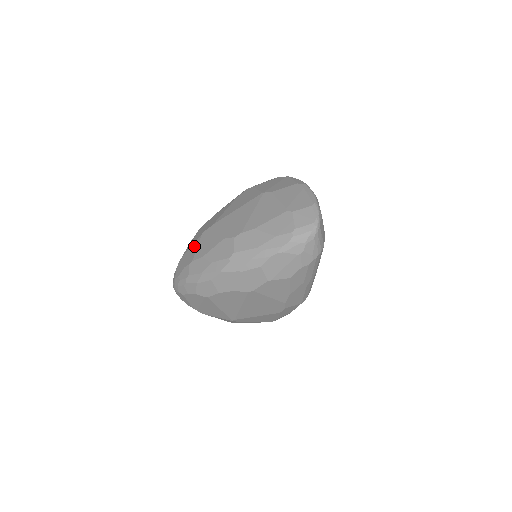
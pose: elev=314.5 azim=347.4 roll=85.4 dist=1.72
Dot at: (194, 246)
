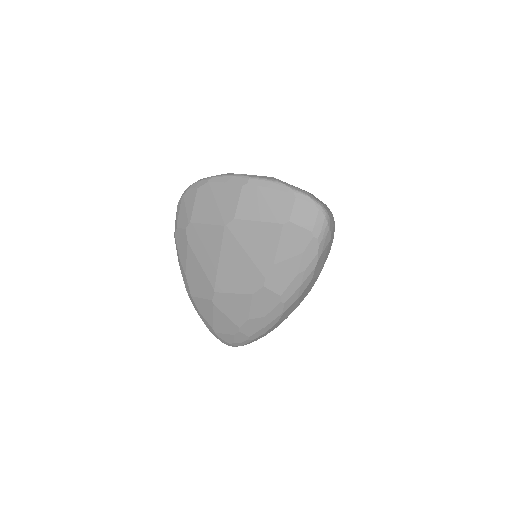
Dot at: (219, 316)
